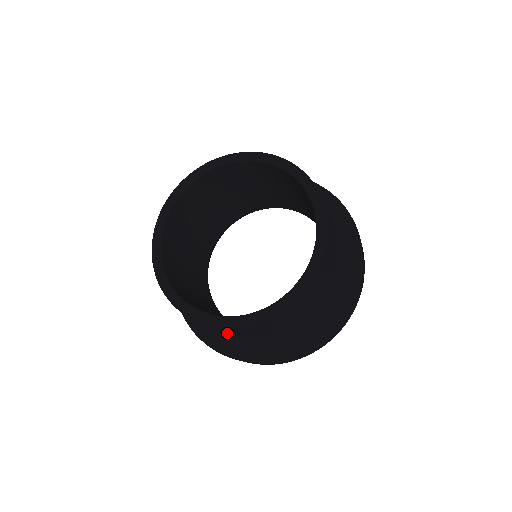
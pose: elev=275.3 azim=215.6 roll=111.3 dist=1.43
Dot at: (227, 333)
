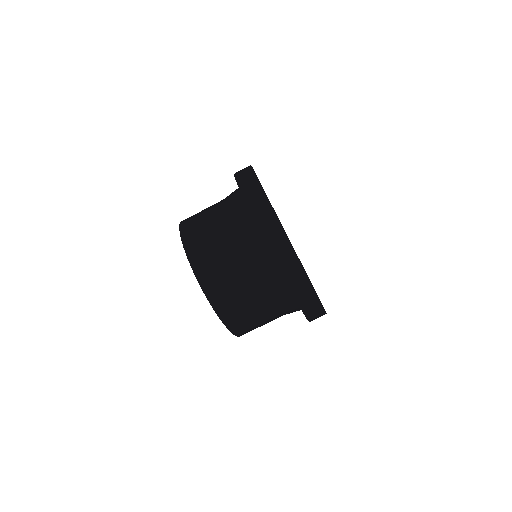
Dot at: occluded
